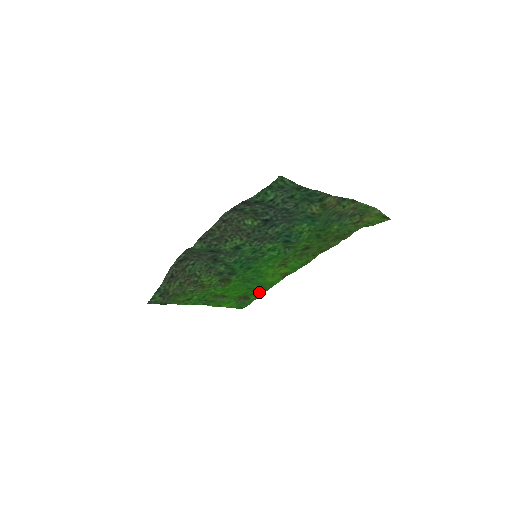
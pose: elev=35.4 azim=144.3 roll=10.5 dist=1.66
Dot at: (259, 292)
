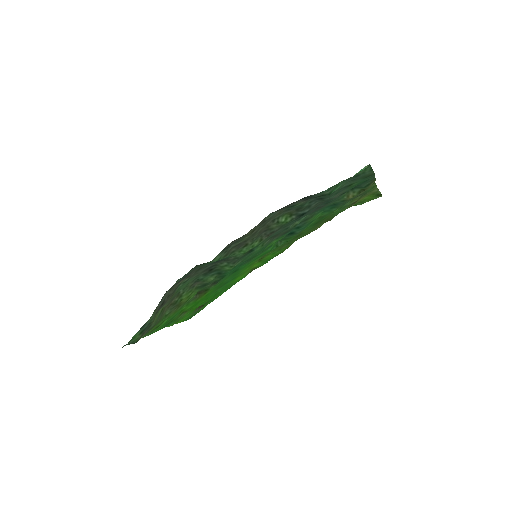
Dot at: (217, 295)
